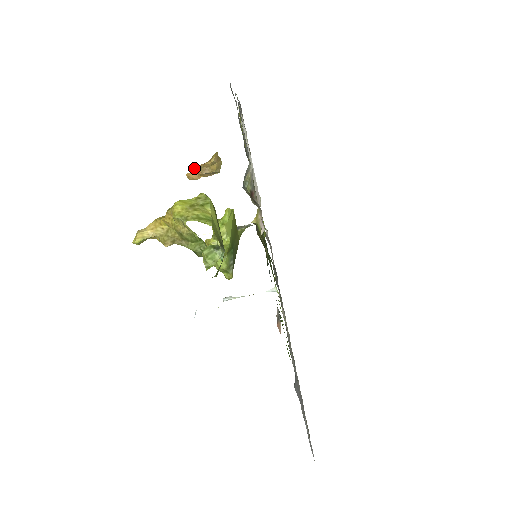
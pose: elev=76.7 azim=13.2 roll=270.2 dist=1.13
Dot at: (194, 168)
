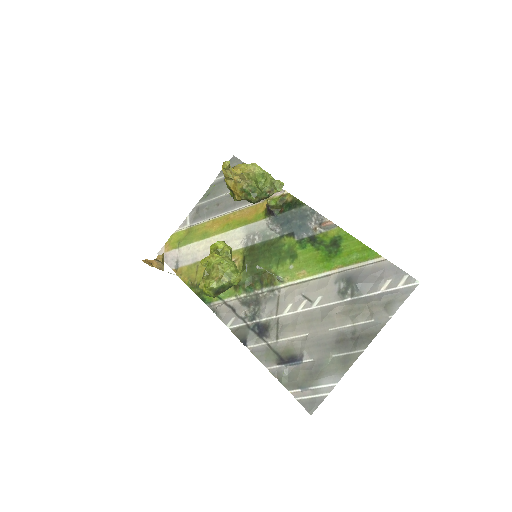
Dot at: (146, 260)
